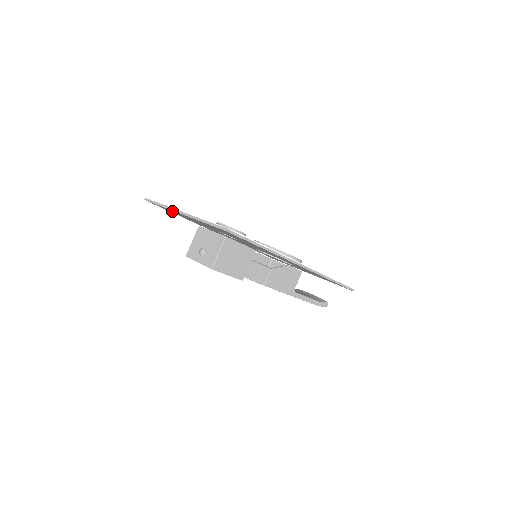
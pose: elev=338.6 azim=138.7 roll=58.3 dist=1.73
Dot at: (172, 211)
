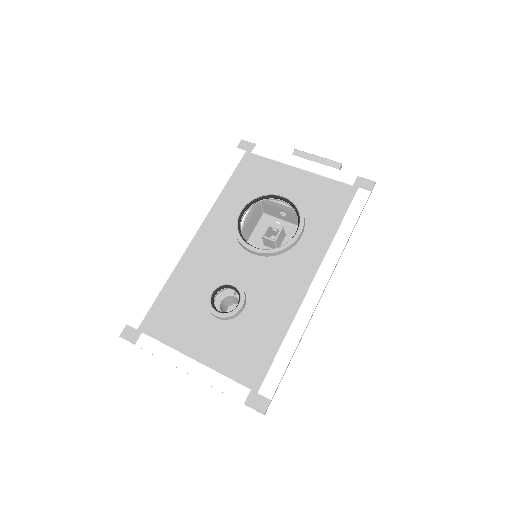
Dot at: (162, 340)
